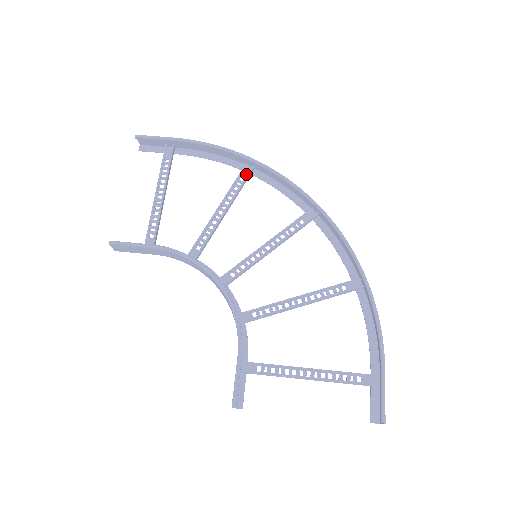
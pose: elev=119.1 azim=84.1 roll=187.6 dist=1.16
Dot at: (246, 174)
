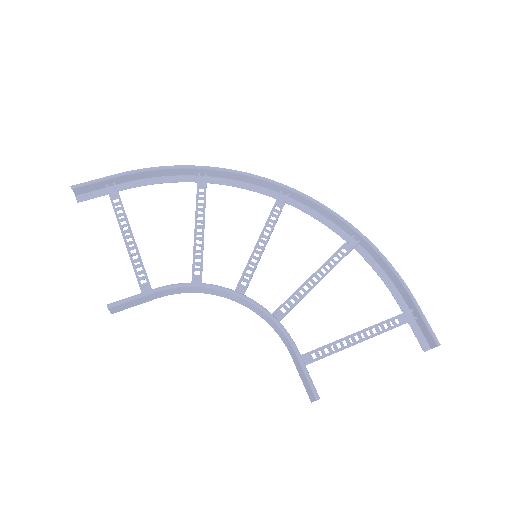
Dot at: (202, 184)
